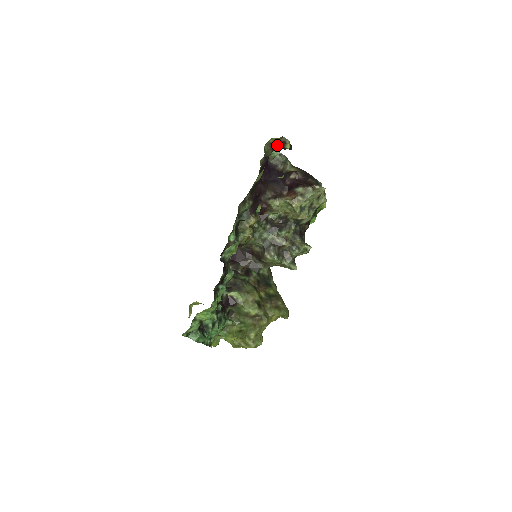
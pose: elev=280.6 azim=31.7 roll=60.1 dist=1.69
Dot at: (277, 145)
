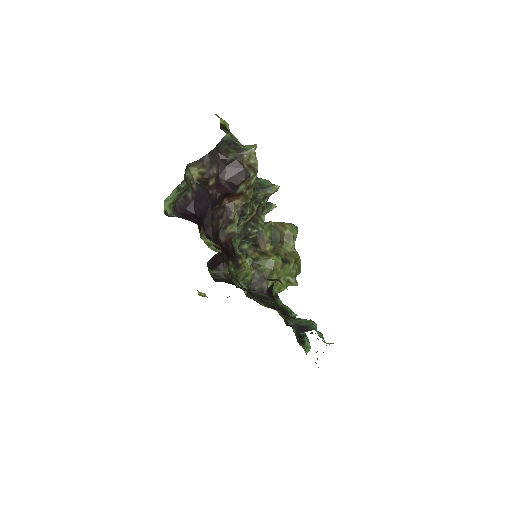
Dot at: occluded
